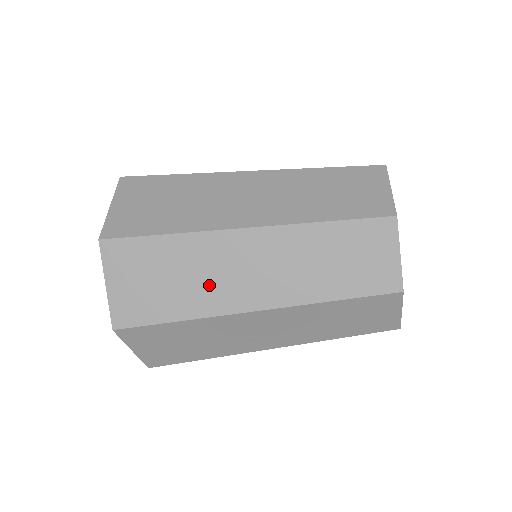
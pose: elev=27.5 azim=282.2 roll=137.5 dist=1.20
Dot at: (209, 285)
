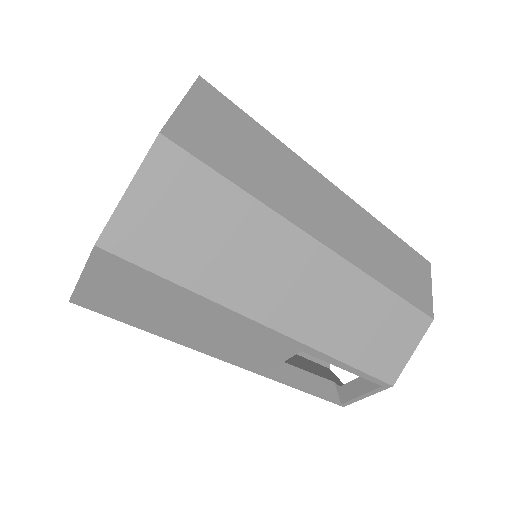
Dot at: (283, 187)
